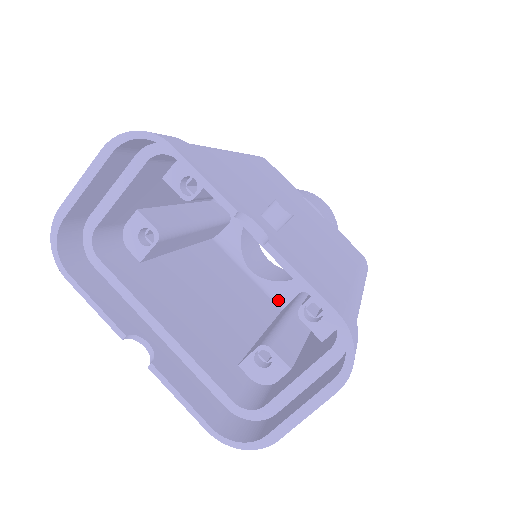
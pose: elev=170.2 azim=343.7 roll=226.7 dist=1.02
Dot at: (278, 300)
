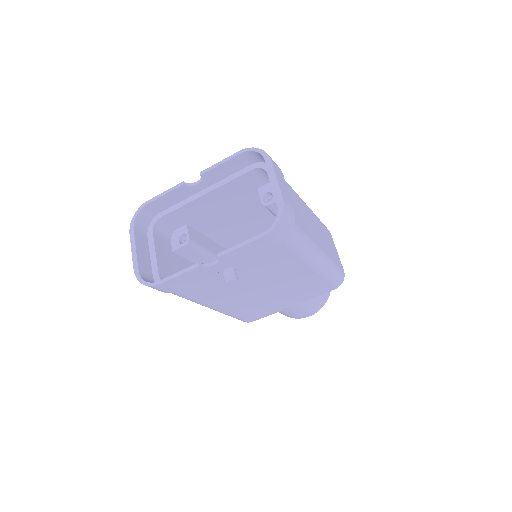
Dot at: occluded
